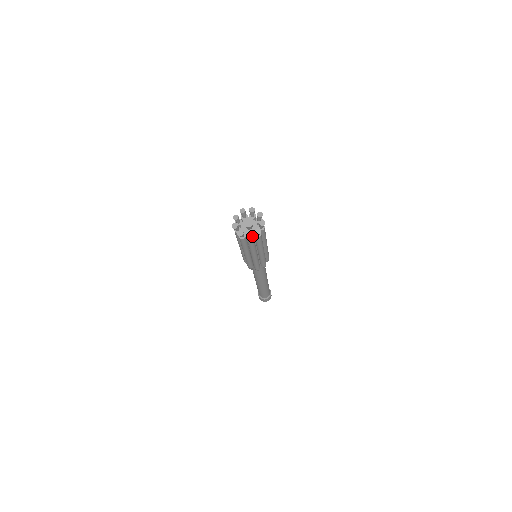
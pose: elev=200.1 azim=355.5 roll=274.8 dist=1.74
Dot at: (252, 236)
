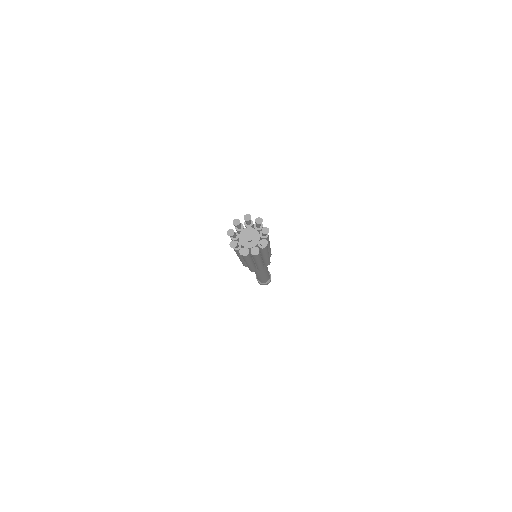
Dot at: occluded
